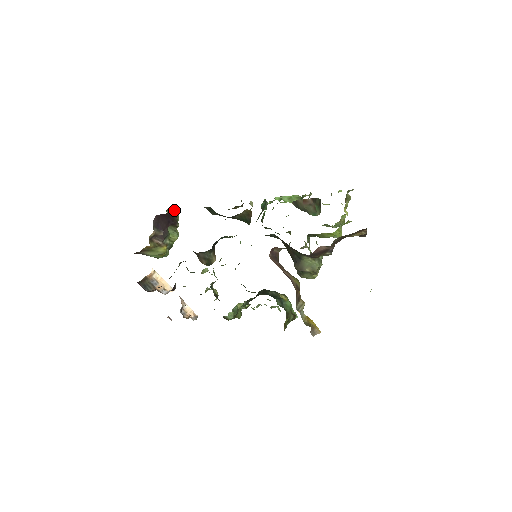
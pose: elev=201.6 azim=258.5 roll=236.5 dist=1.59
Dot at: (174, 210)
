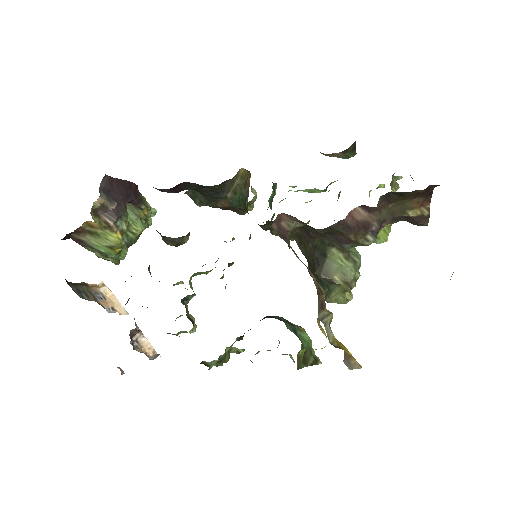
Dot at: (144, 197)
